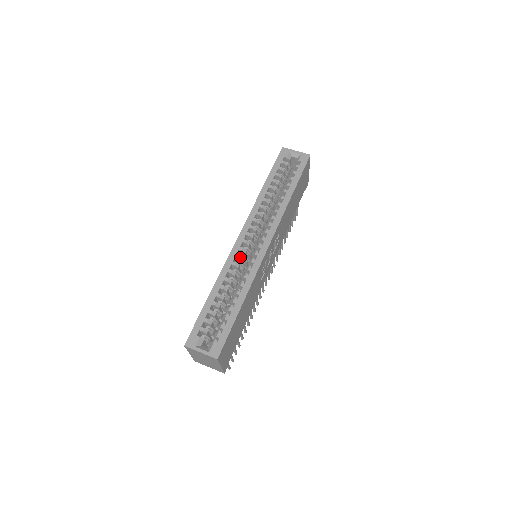
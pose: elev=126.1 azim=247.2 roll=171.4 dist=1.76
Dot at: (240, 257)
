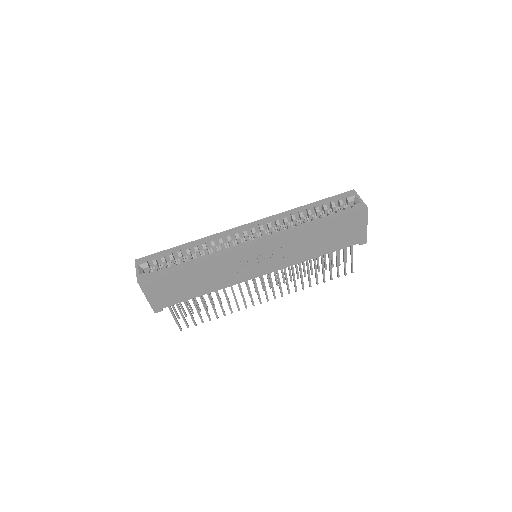
Dot at: (229, 237)
